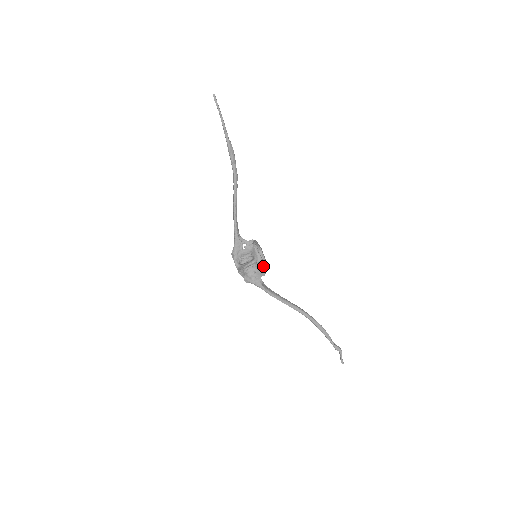
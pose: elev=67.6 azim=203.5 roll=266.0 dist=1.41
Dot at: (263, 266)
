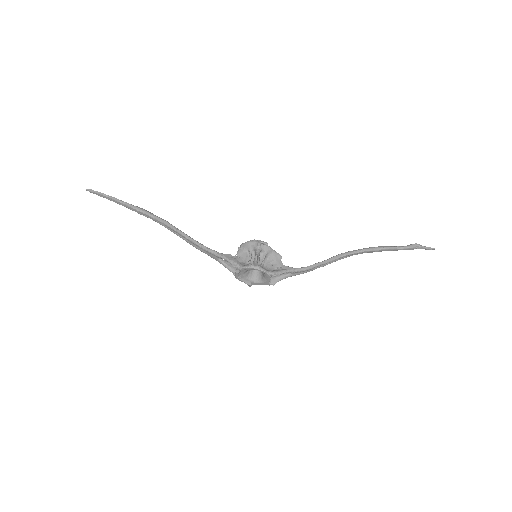
Dot at: (269, 247)
